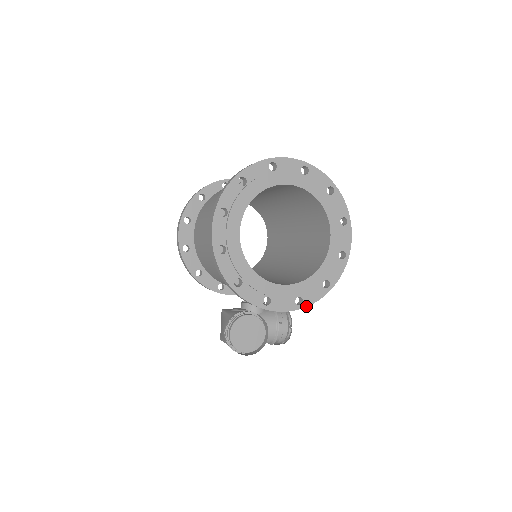
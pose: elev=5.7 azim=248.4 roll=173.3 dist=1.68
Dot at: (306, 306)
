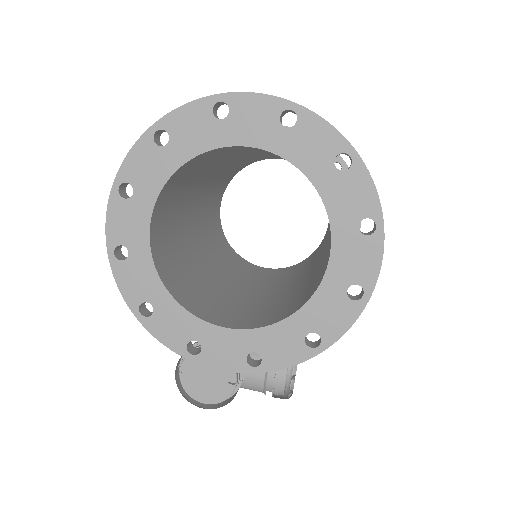
Dot at: (267, 370)
